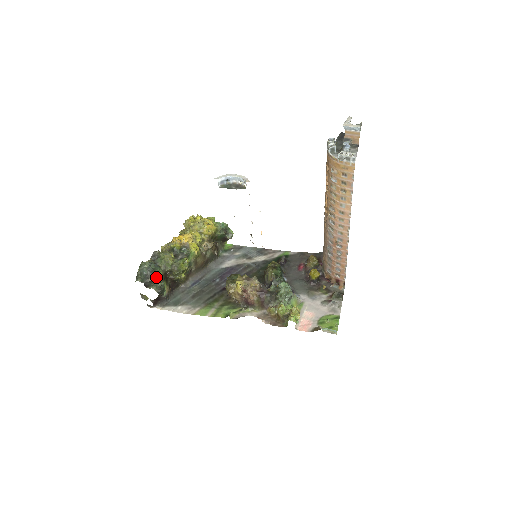
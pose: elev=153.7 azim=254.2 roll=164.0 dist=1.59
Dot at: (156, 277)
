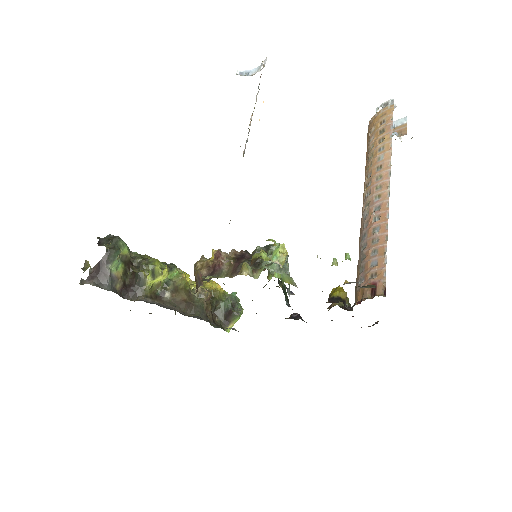
Dot at: (118, 243)
